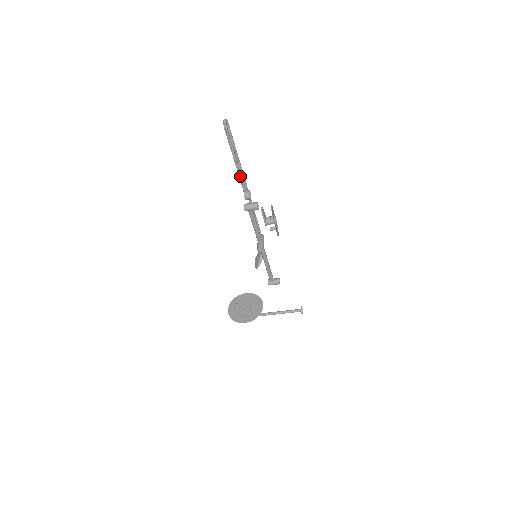
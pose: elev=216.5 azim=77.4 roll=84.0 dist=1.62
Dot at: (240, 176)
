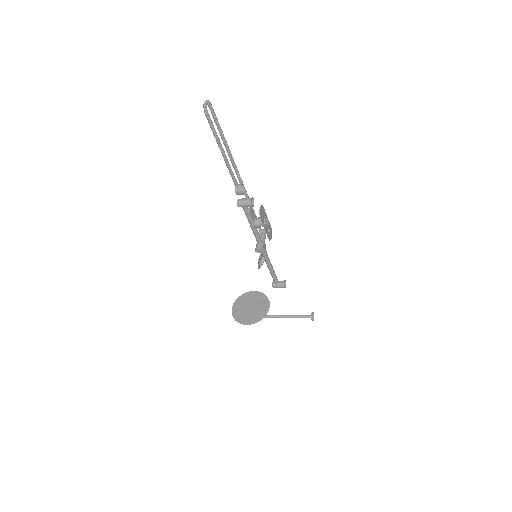
Dot at: (229, 168)
